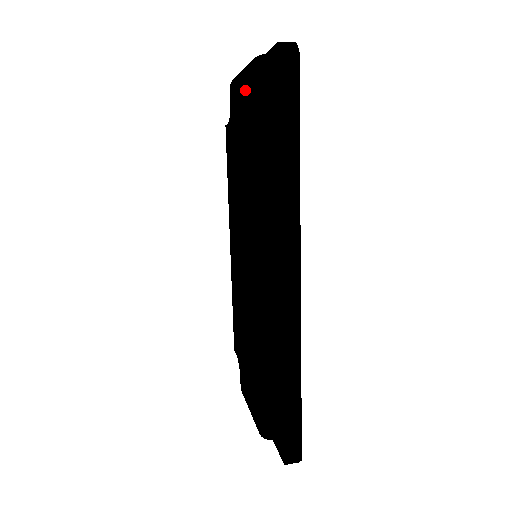
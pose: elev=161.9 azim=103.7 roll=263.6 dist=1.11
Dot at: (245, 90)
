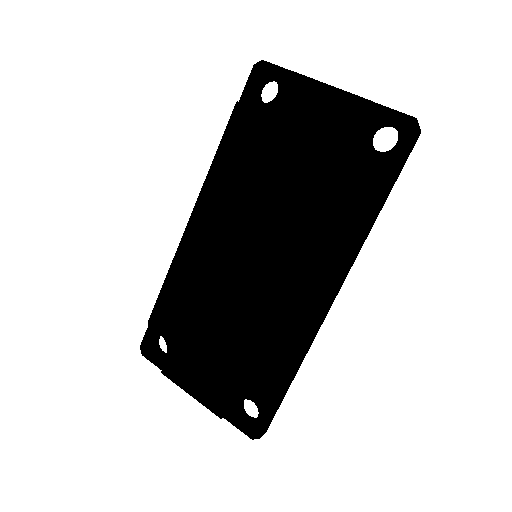
Dot at: (345, 121)
